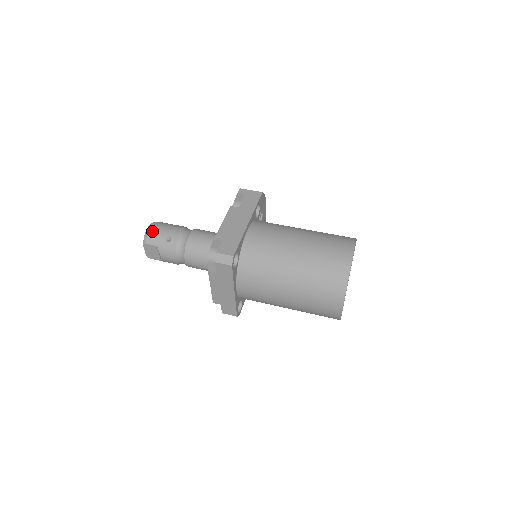
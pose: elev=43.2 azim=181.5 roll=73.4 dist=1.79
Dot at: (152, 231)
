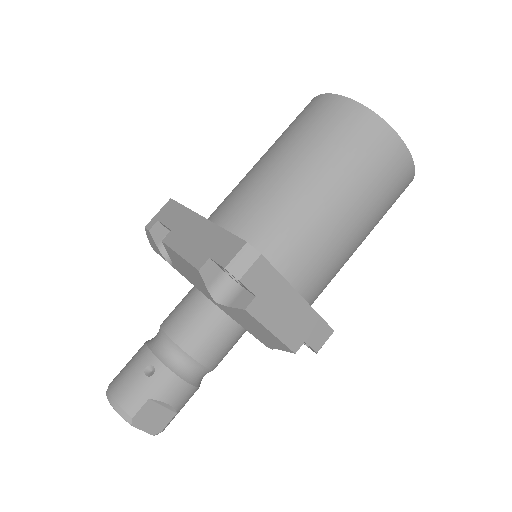
Dot at: (119, 394)
